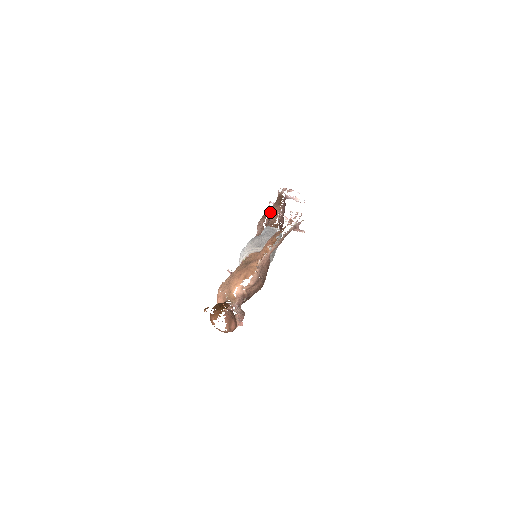
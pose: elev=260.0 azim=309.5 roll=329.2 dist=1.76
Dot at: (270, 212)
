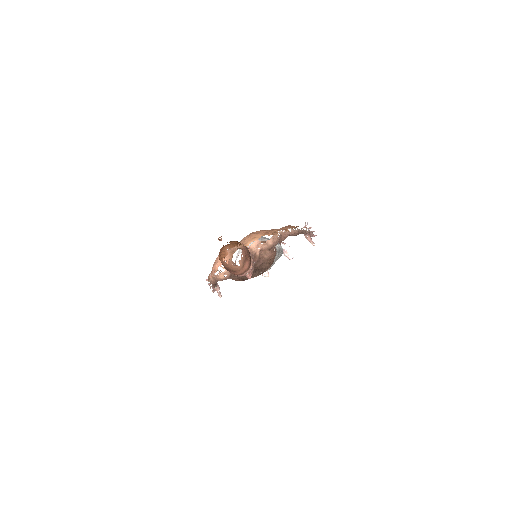
Dot at: occluded
